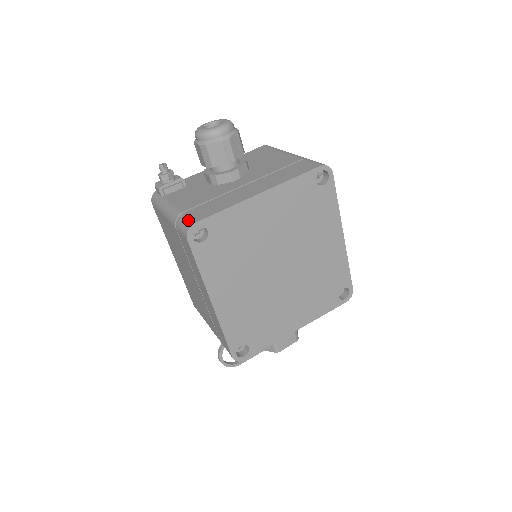
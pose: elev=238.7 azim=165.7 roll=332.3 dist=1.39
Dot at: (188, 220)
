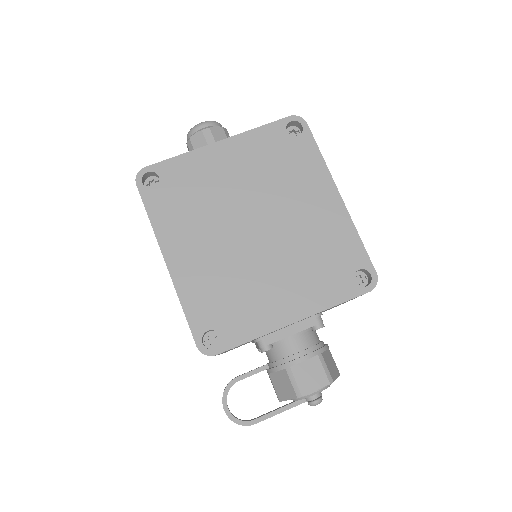
Dot at: occluded
